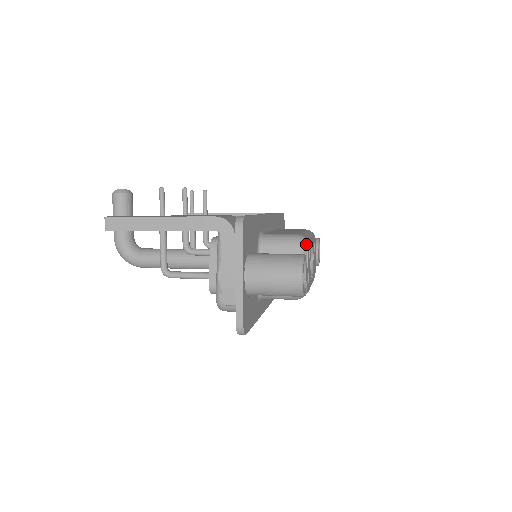
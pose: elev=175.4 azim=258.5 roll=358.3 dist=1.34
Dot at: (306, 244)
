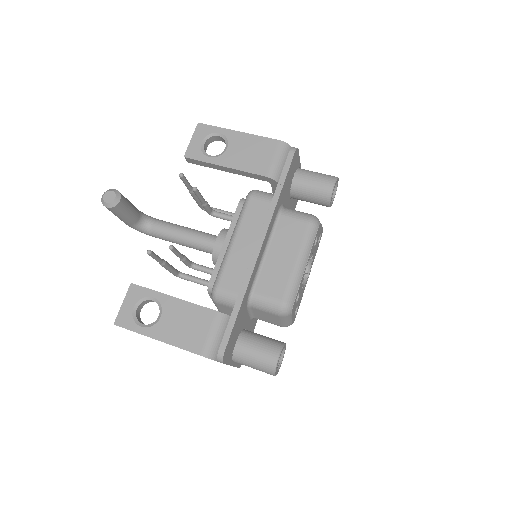
Dot at: (290, 312)
